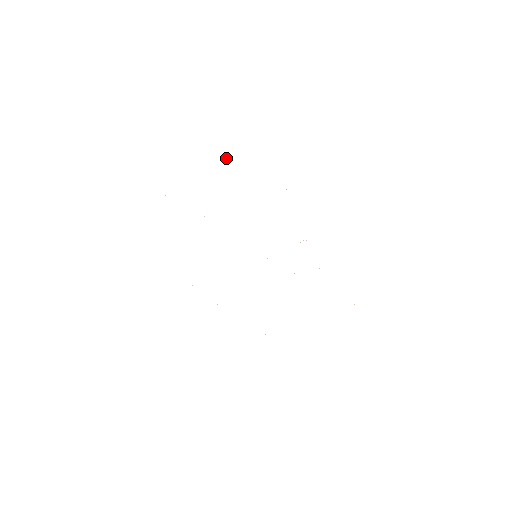
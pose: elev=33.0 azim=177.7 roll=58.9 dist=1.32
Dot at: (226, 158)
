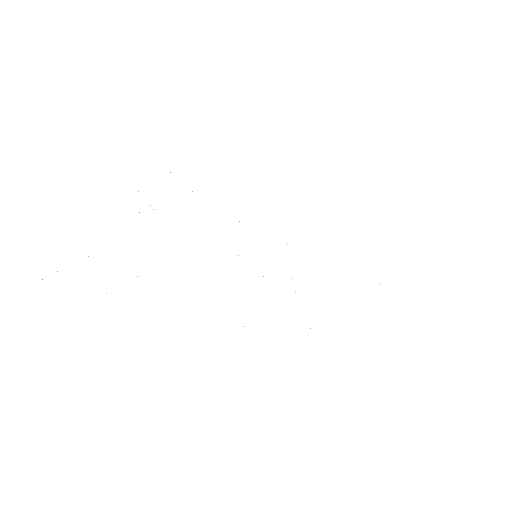
Dot at: occluded
